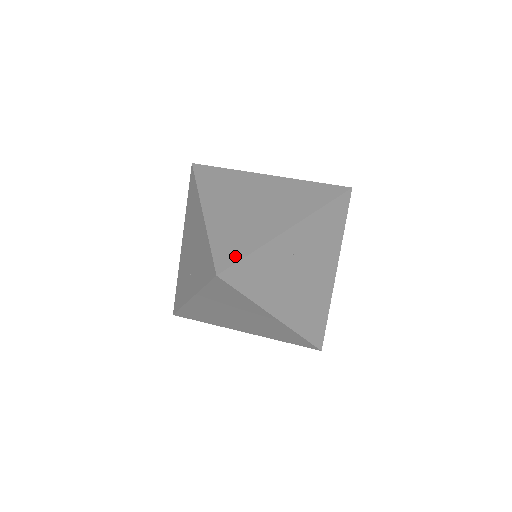
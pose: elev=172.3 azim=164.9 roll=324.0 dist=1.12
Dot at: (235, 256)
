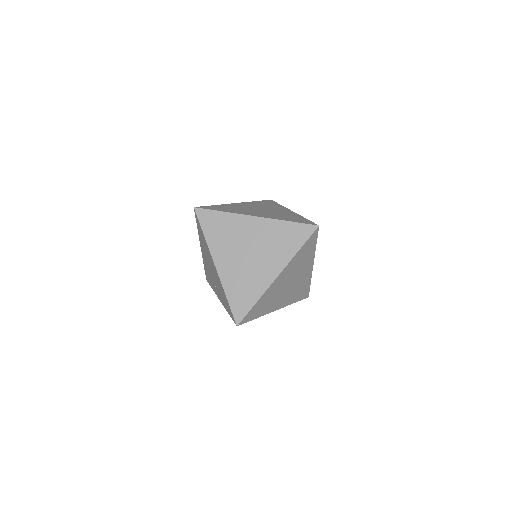
Dot at: (245, 309)
